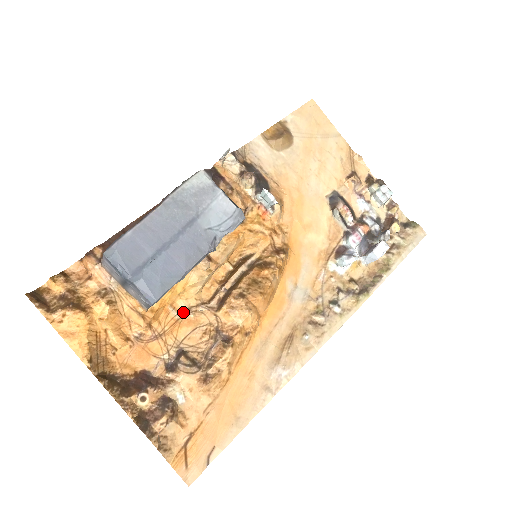
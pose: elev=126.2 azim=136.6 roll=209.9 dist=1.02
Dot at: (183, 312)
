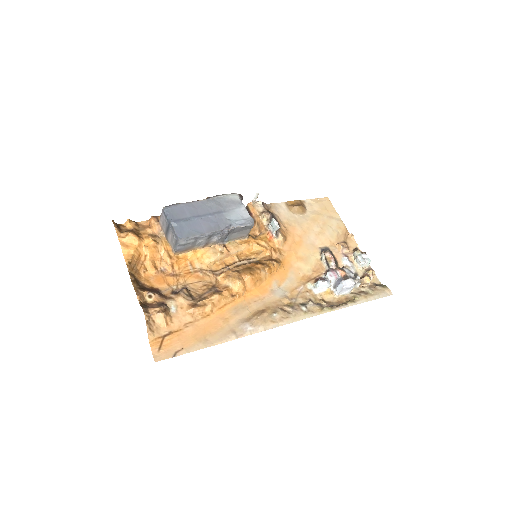
Dot at: (196, 270)
